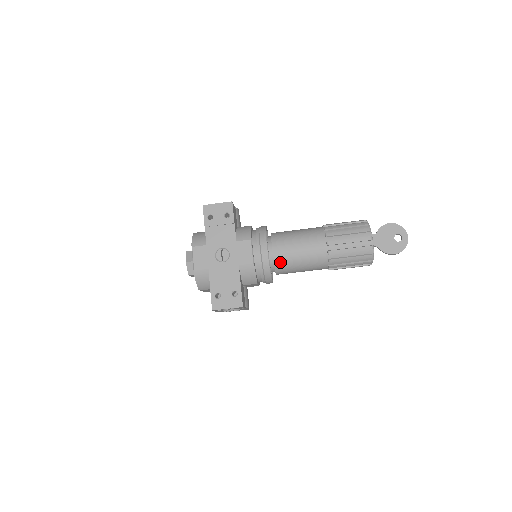
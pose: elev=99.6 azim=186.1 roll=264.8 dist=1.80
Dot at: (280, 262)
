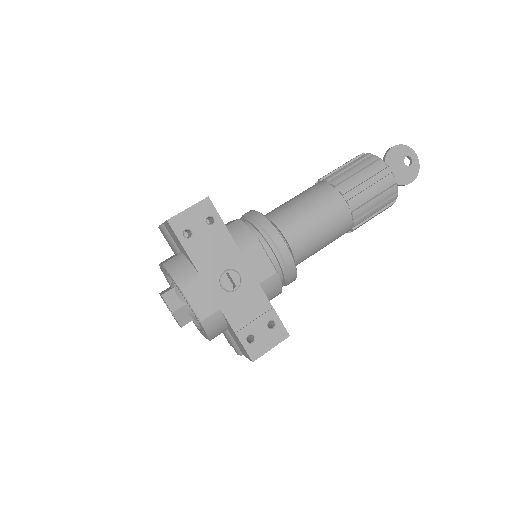
Dot at: (301, 252)
